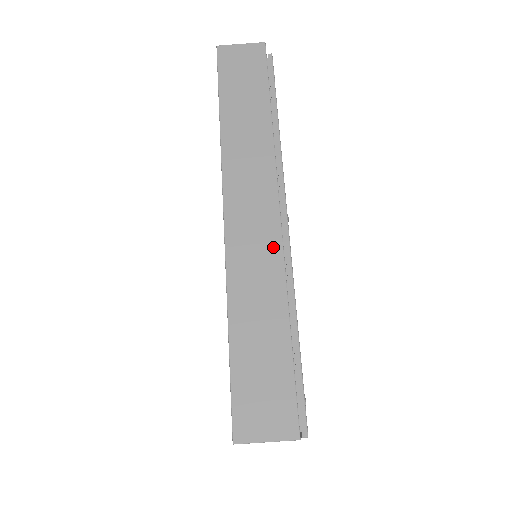
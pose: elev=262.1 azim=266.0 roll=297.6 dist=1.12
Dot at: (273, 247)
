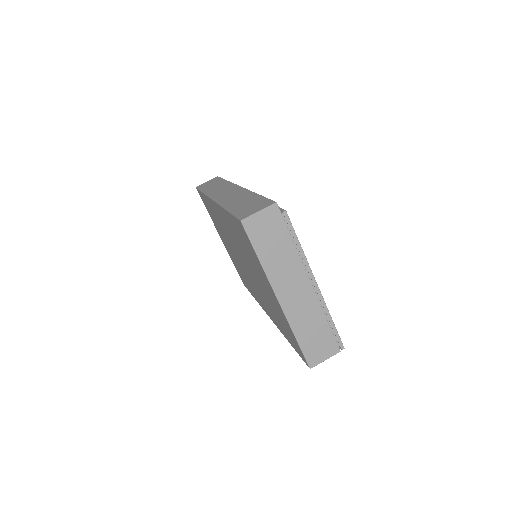
Dot at: (240, 191)
